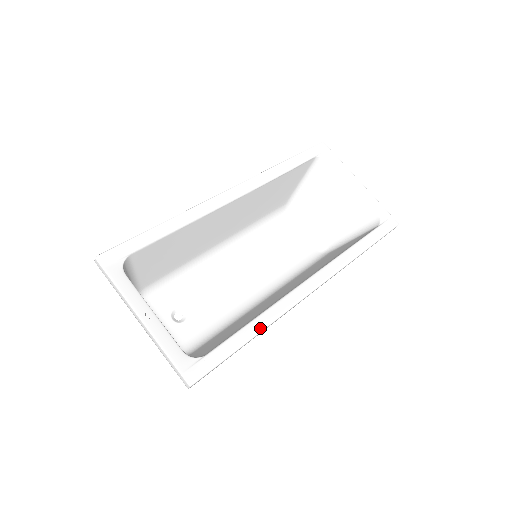
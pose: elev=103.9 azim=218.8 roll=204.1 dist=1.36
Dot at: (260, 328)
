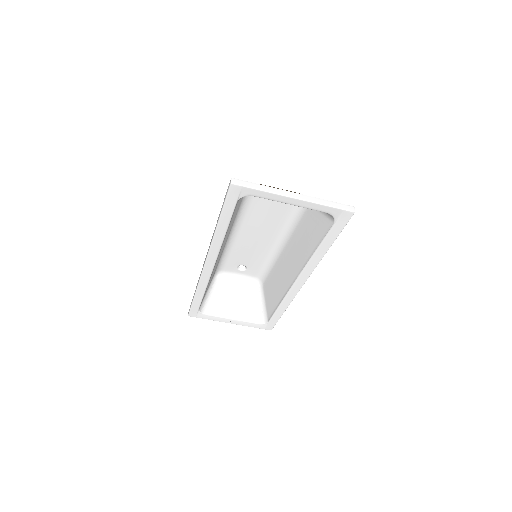
Dot at: (285, 308)
